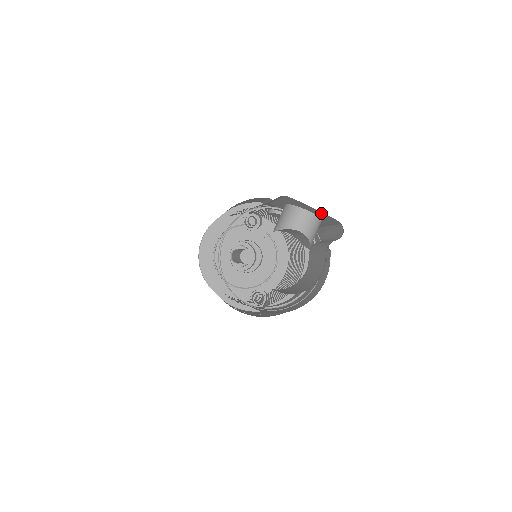
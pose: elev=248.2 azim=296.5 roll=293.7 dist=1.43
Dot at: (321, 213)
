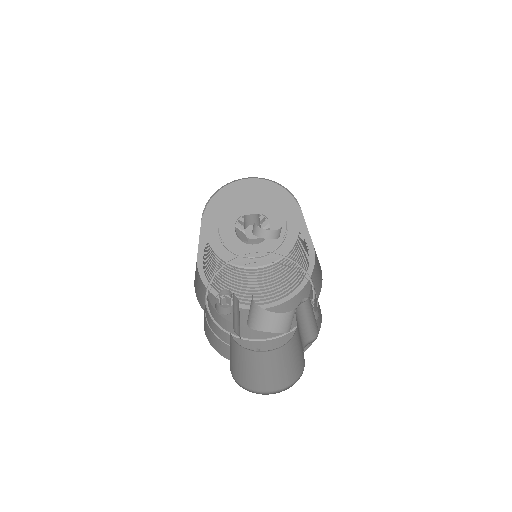
Dot at: occluded
